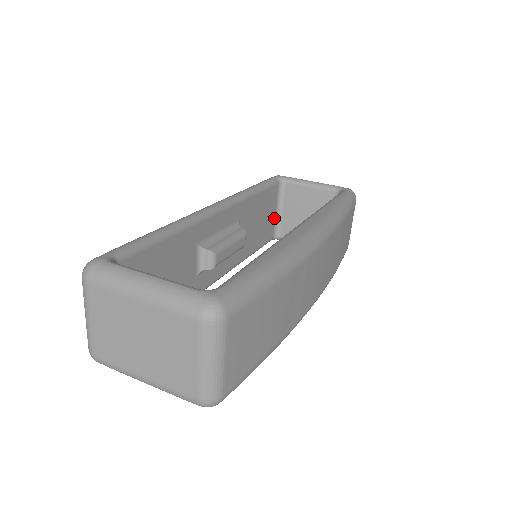
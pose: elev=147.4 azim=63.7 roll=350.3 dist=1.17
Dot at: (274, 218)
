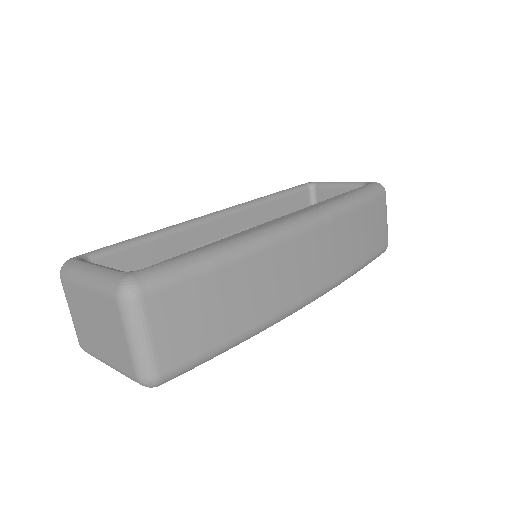
Dot at: occluded
